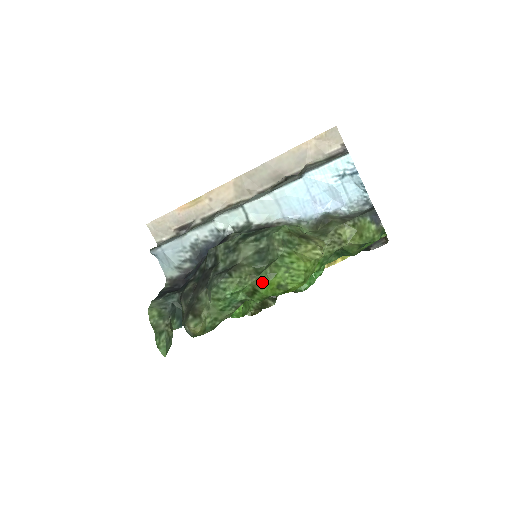
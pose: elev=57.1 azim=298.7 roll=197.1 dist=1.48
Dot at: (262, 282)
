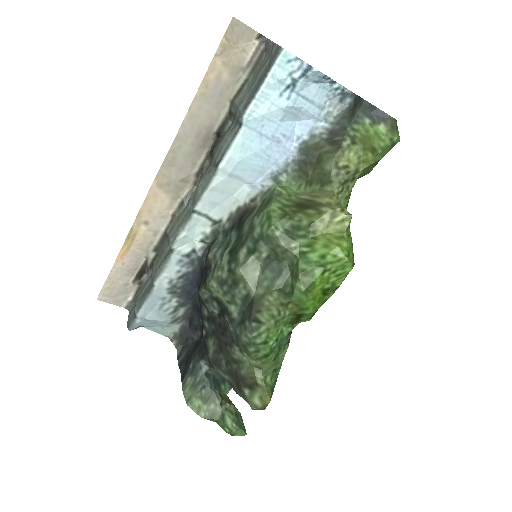
Dot at: (302, 303)
